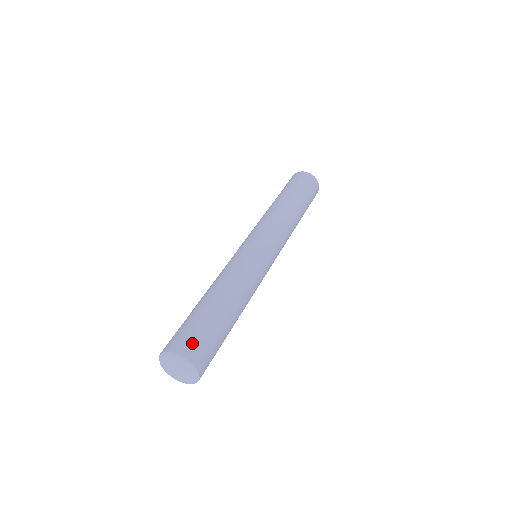
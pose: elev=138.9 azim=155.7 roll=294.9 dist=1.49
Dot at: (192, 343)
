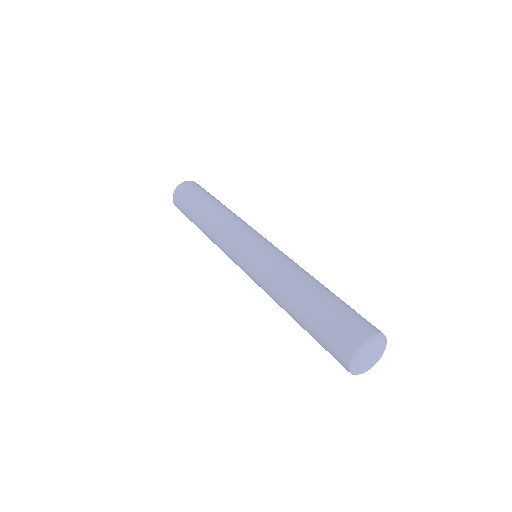
Dot at: (344, 335)
